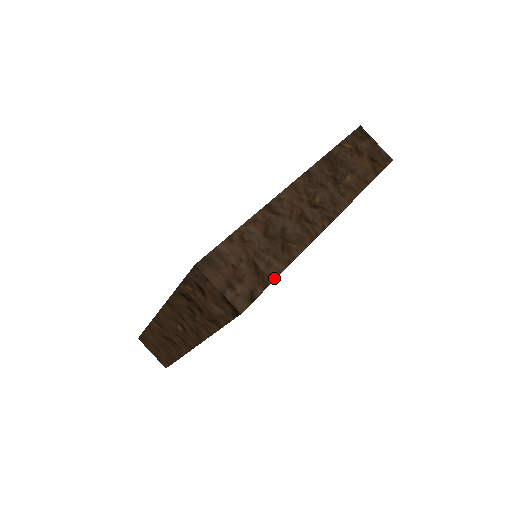
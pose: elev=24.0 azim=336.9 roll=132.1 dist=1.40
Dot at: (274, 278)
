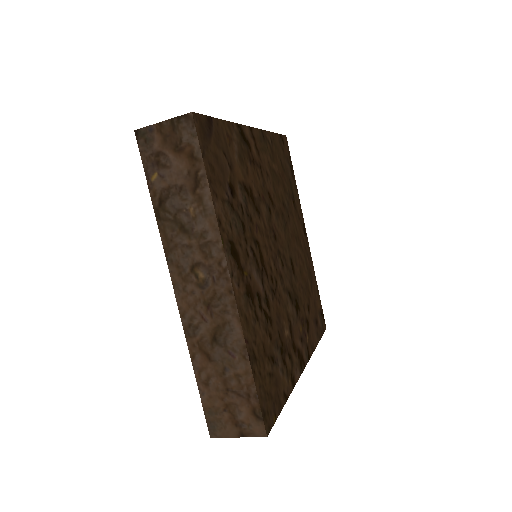
Dot at: (215, 119)
